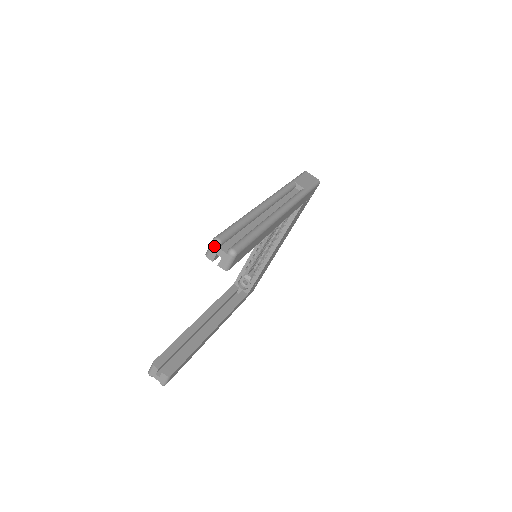
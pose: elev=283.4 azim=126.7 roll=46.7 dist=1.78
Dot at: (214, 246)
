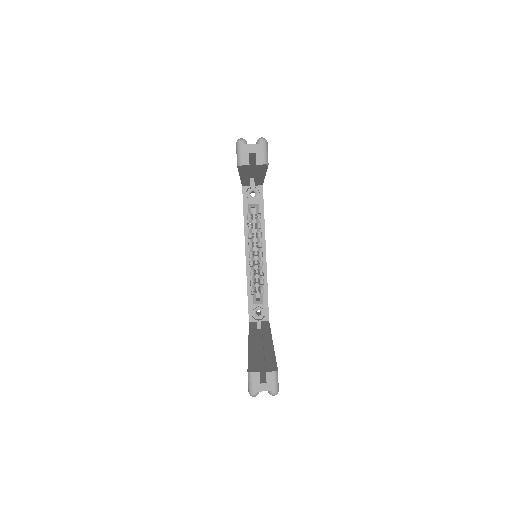
Dot at: (242, 146)
